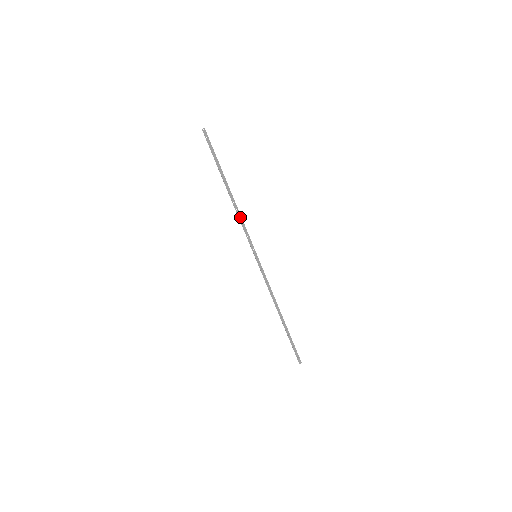
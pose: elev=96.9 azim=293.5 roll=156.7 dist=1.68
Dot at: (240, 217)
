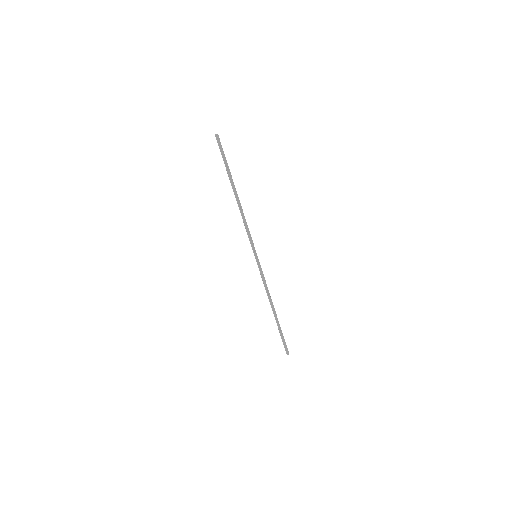
Dot at: (245, 219)
